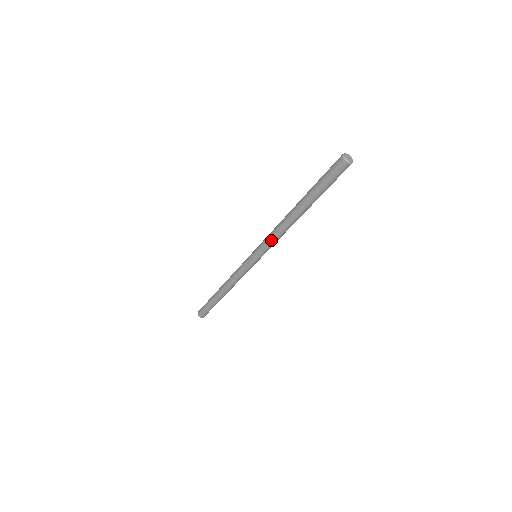
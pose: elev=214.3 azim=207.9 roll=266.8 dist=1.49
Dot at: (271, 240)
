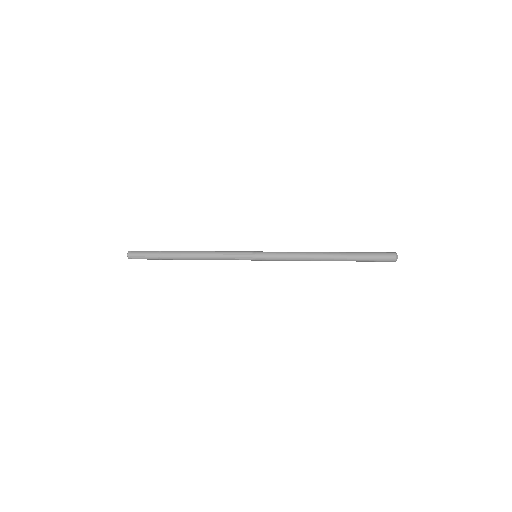
Dot at: occluded
